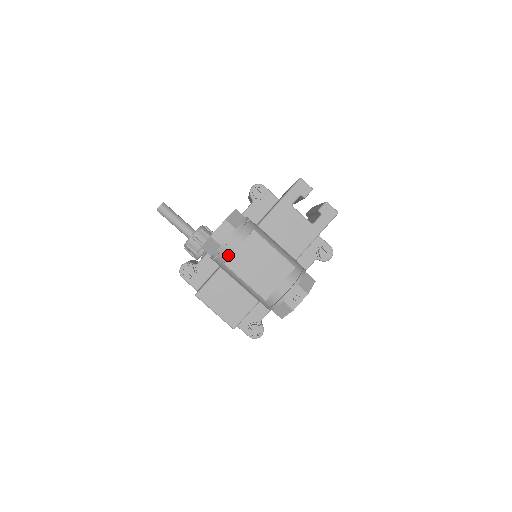
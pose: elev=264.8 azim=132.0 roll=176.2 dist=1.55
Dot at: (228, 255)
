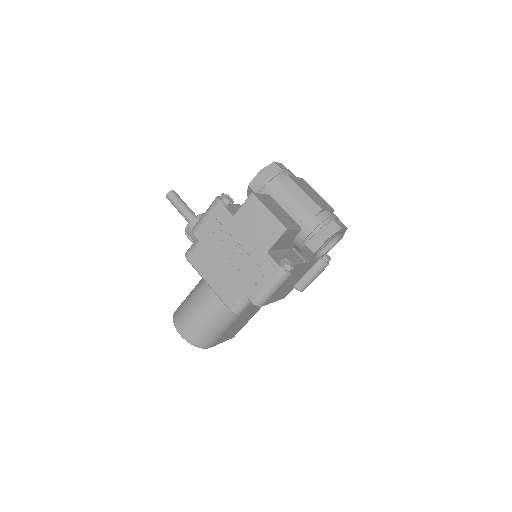
Dot at: occluded
